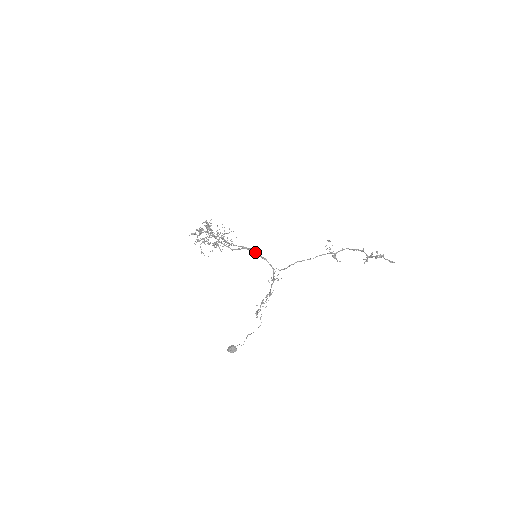
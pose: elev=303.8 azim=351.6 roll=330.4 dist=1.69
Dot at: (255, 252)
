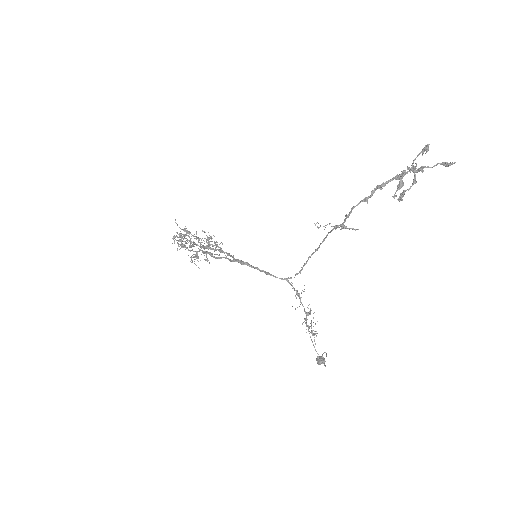
Dot at: occluded
